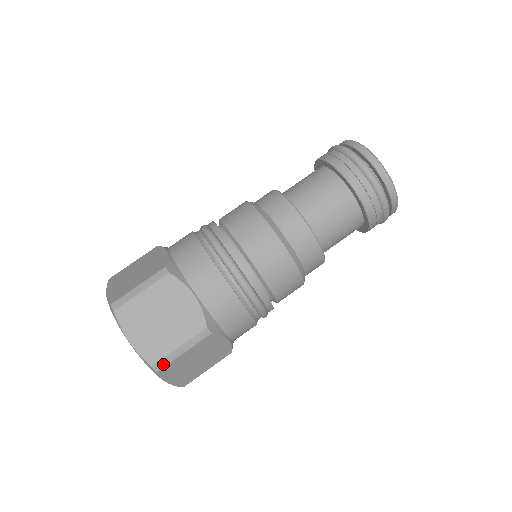
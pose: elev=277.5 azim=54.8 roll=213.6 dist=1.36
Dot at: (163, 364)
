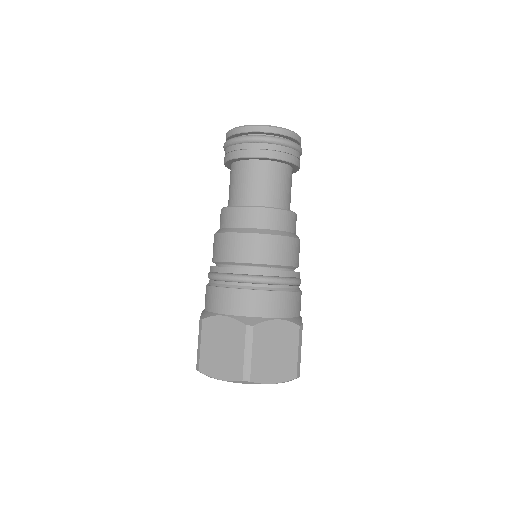
Dot at: (299, 370)
